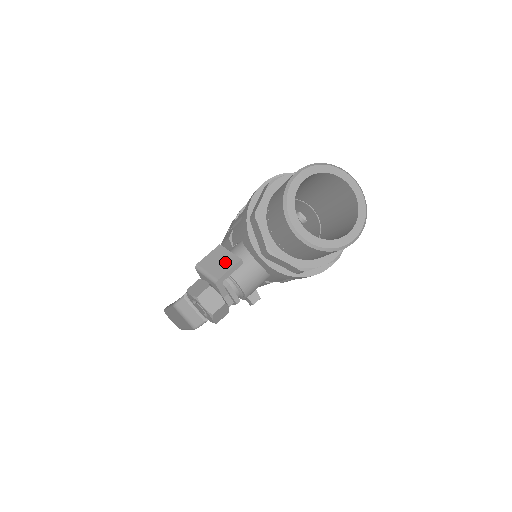
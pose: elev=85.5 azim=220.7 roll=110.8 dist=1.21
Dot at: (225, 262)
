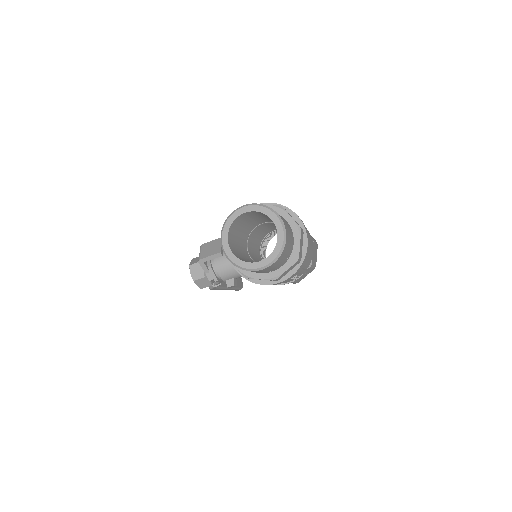
Dot at: (212, 250)
